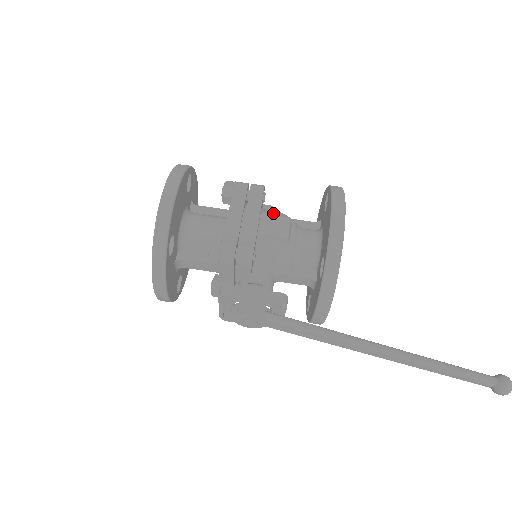
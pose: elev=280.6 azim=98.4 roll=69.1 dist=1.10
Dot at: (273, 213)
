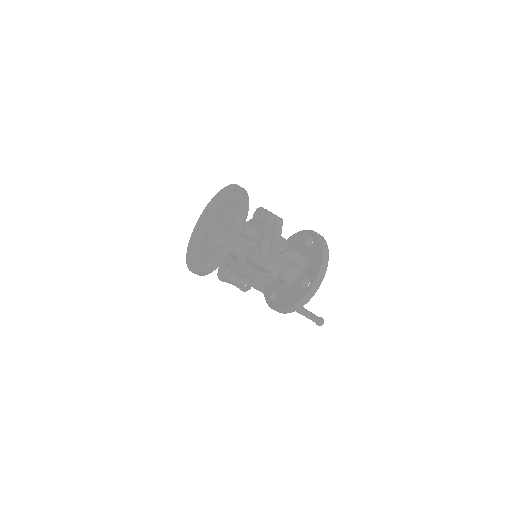
Dot at: occluded
